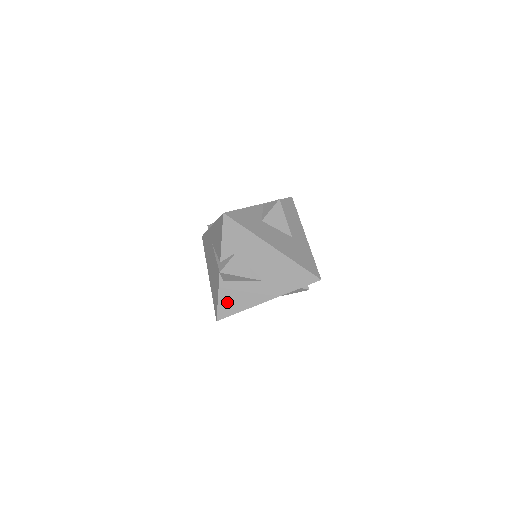
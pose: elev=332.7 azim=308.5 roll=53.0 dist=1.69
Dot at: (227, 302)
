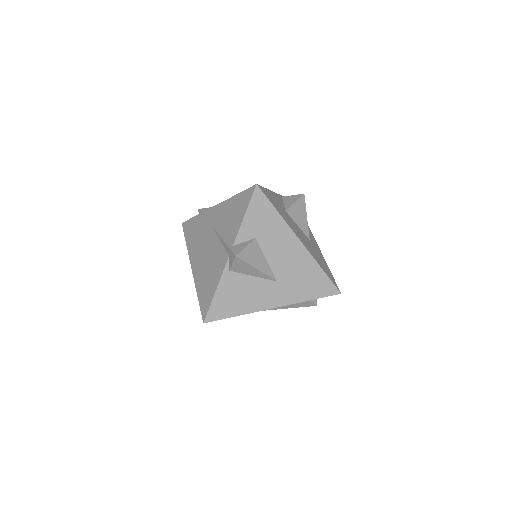
Dot at: (225, 300)
